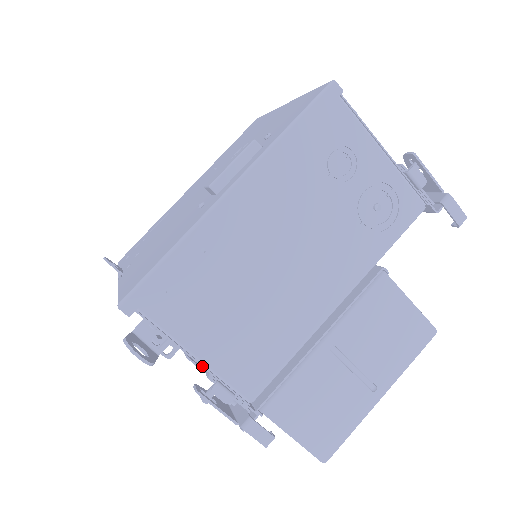
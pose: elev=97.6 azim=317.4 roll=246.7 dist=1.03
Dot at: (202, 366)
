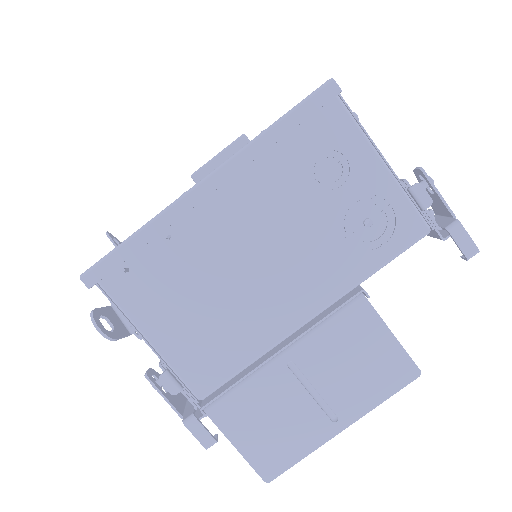
Dot at: (154, 352)
